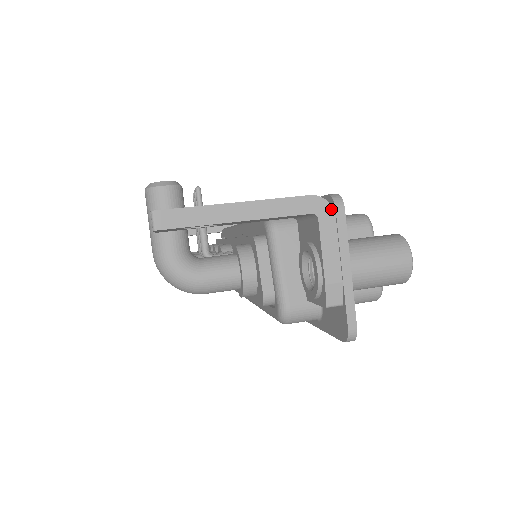
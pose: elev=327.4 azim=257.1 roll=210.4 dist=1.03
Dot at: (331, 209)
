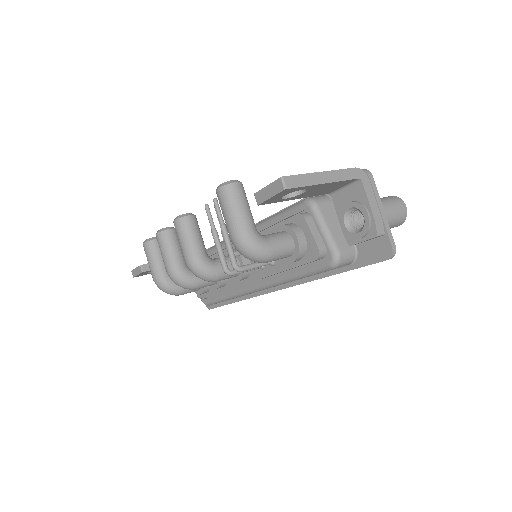
Dot at: (366, 176)
